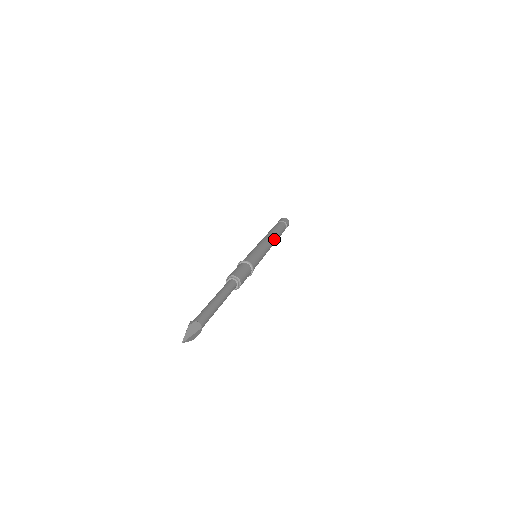
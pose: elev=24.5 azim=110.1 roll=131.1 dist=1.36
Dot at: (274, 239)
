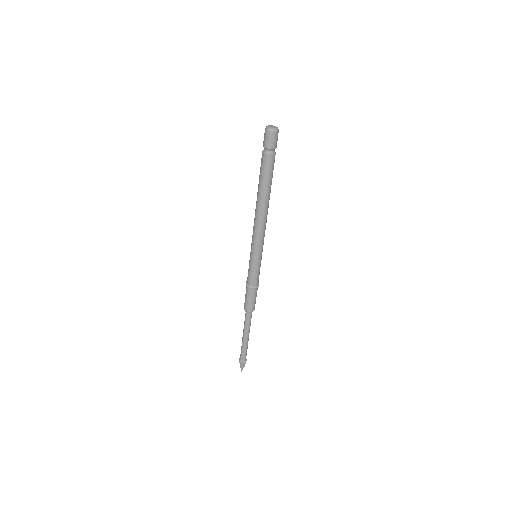
Dot at: occluded
